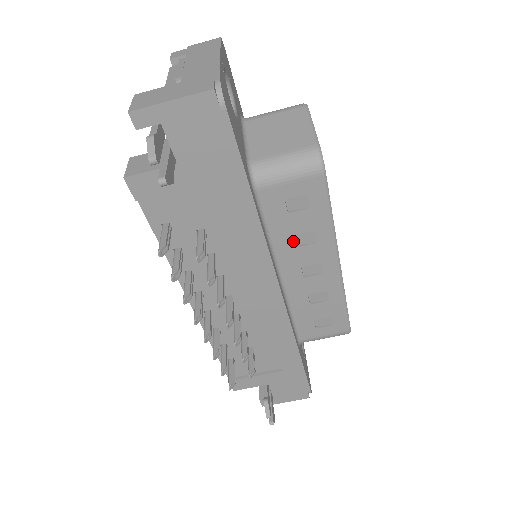
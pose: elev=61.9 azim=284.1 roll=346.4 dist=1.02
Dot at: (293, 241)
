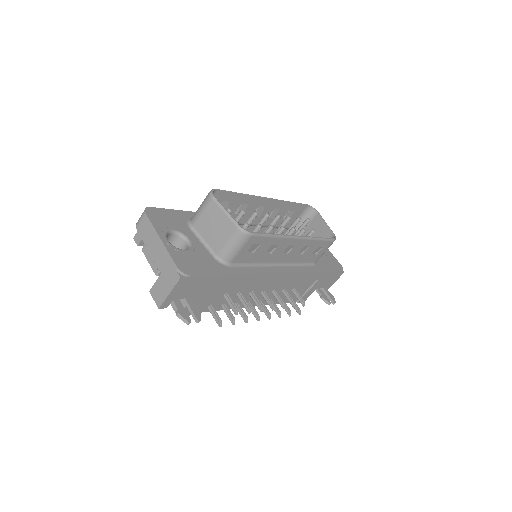
Dot at: (267, 255)
